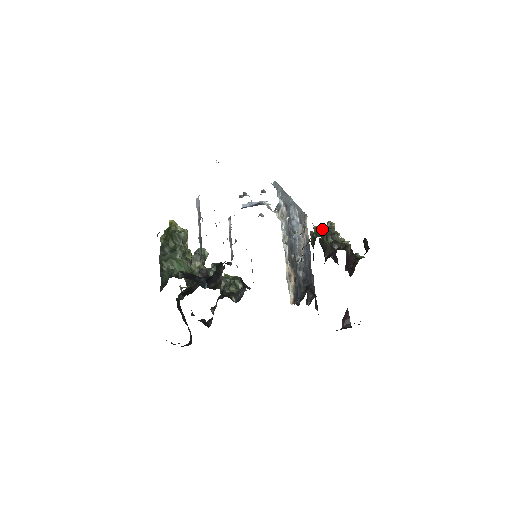
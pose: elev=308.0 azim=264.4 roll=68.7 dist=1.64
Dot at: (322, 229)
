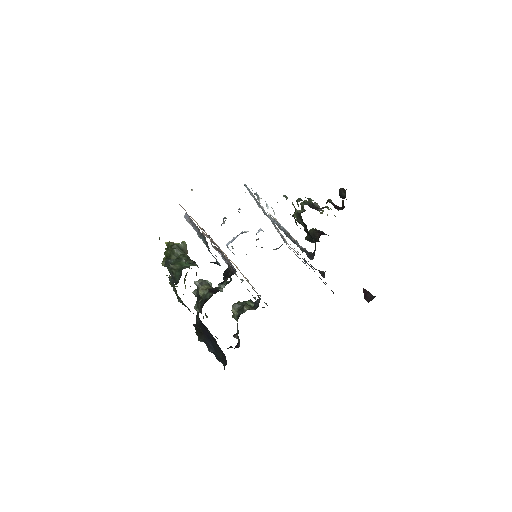
Dot at: (301, 199)
